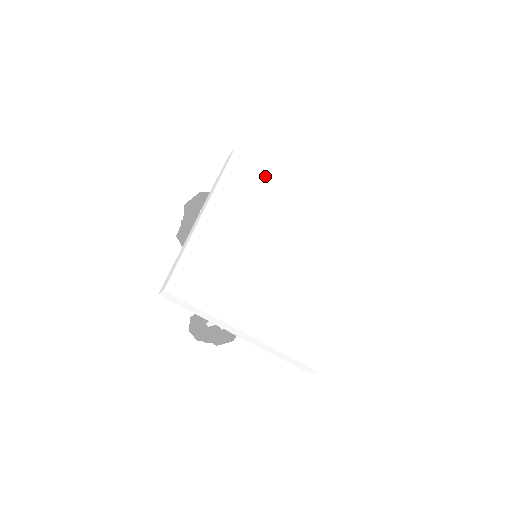
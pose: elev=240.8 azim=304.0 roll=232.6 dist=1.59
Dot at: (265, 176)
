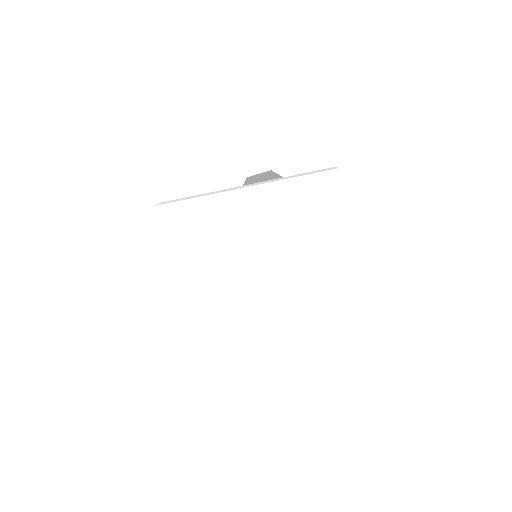
Dot at: (200, 206)
